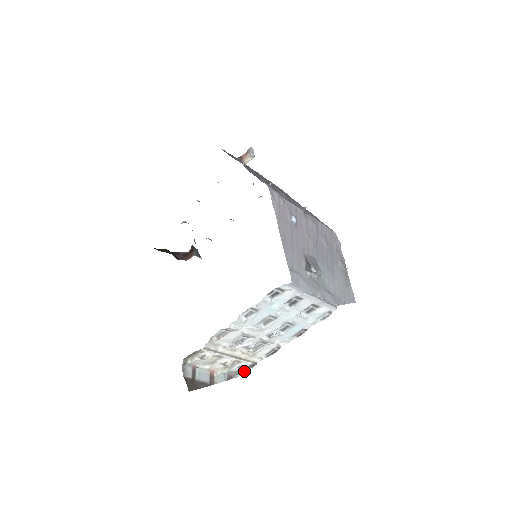
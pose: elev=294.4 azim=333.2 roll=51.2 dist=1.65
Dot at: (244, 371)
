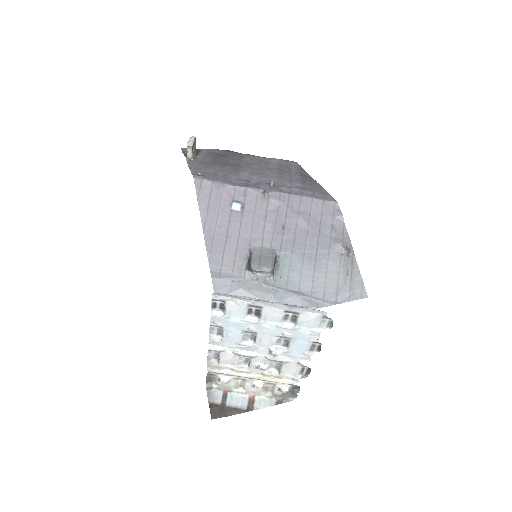
Dot at: (294, 394)
